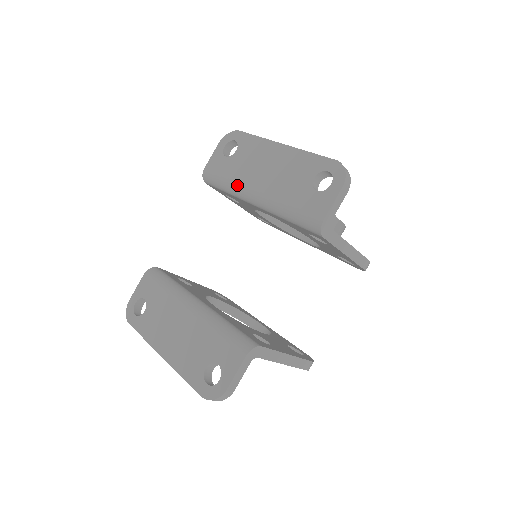
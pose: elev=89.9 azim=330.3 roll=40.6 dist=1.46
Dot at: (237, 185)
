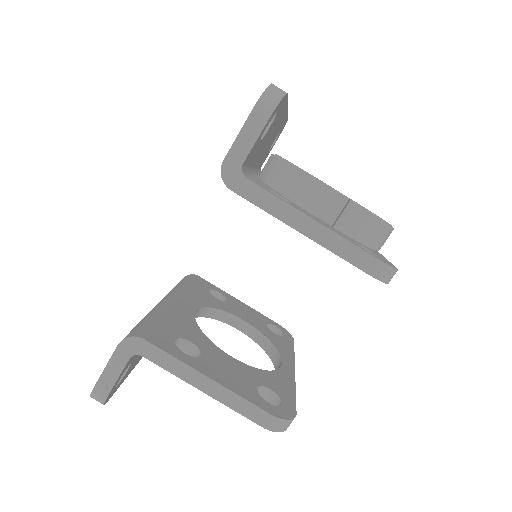
Dot at: occluded
